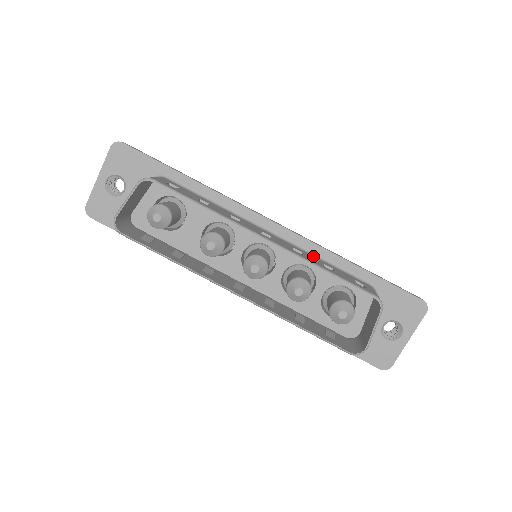
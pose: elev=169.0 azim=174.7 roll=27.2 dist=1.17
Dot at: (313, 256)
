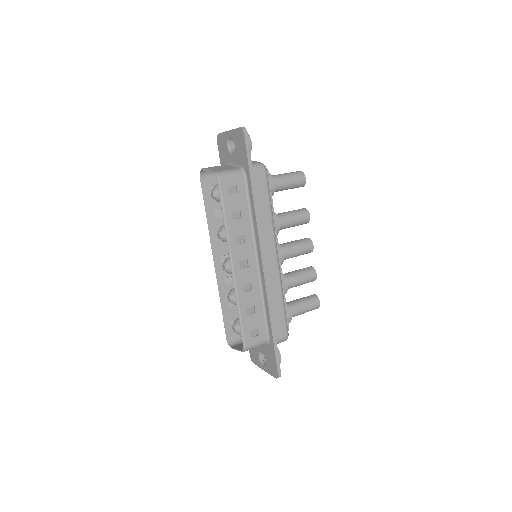
Dot at: (260, 296)
